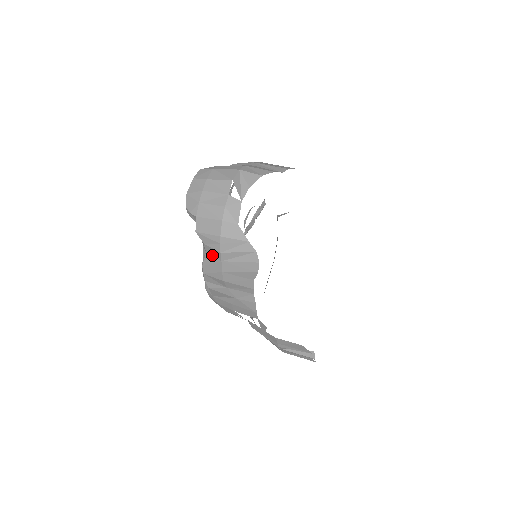
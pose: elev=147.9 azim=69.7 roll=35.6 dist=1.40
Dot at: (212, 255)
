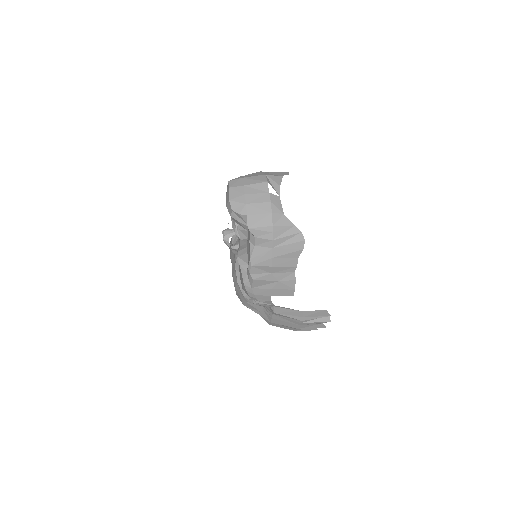
Dot at: (262, 246)
